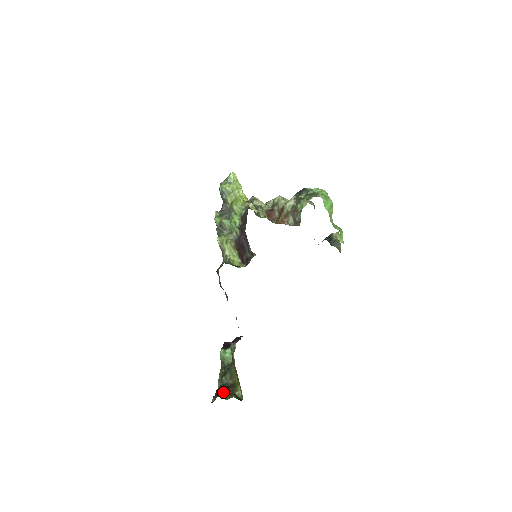
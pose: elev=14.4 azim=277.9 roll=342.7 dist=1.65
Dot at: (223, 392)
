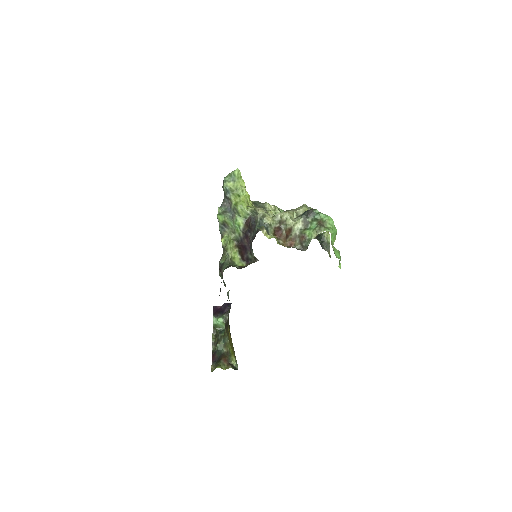
Dot at: (221, 362)
